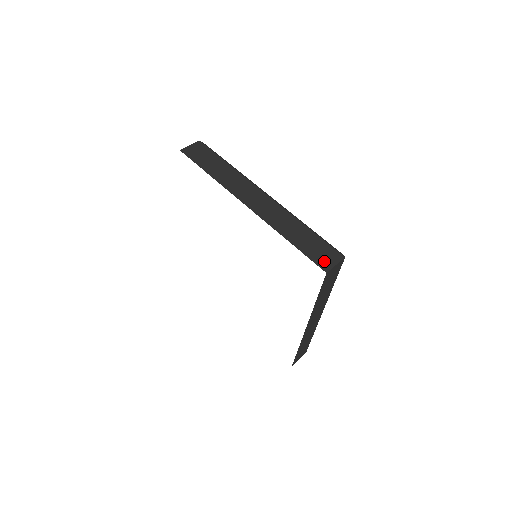
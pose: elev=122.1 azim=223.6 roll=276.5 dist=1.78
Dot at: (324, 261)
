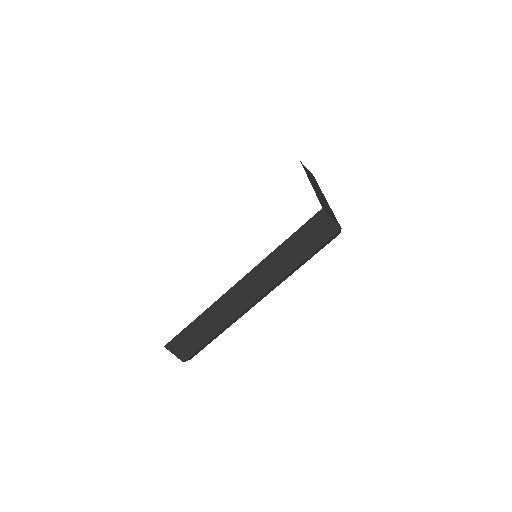
Dot at: (327, 211)
